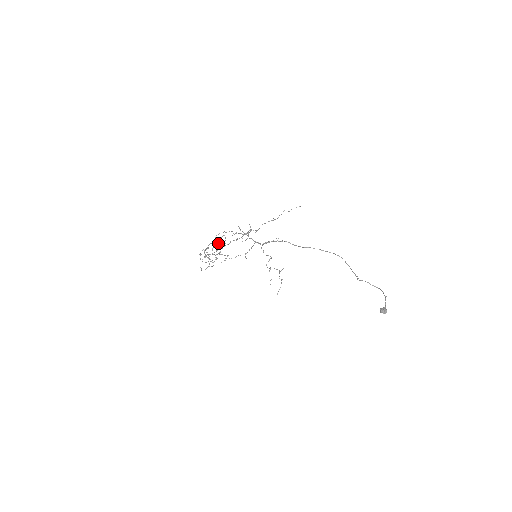
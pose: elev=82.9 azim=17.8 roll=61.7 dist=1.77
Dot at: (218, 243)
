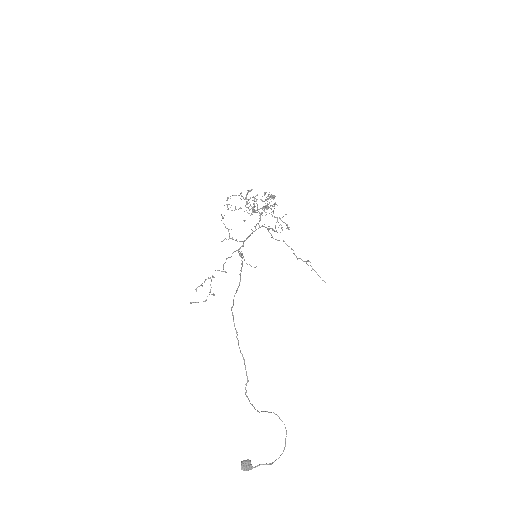
Dot at: occluded
